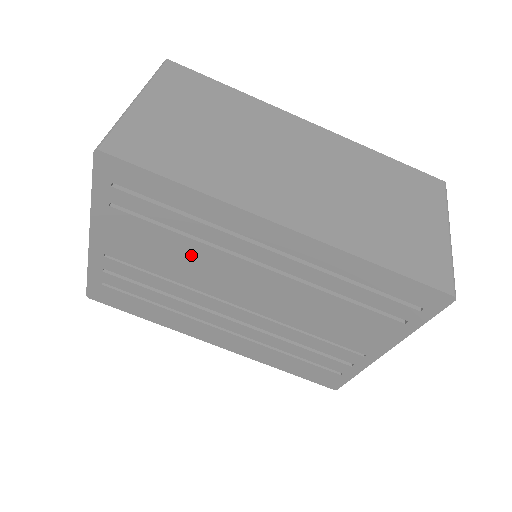
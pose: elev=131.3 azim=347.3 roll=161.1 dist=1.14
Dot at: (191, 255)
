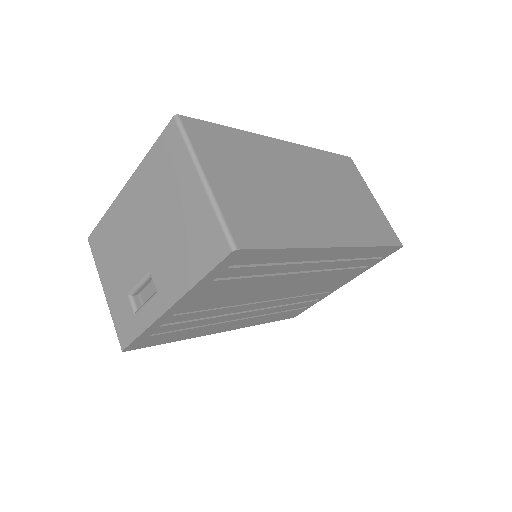
Dot at: (256, 286)
